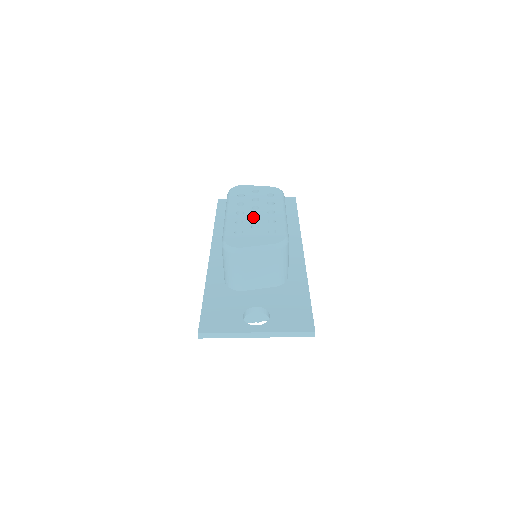
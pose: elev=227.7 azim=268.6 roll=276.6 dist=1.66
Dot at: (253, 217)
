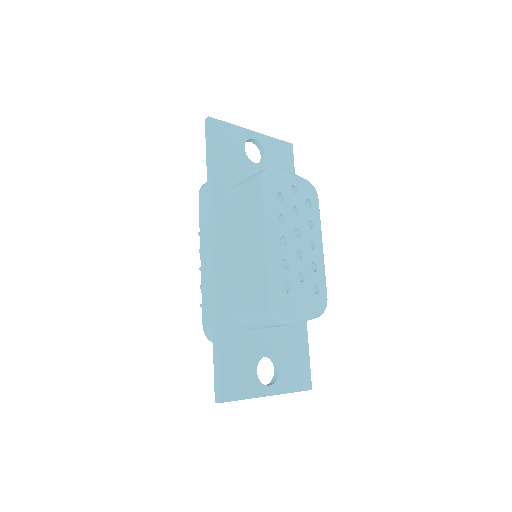
Dot at: (295, 250)
